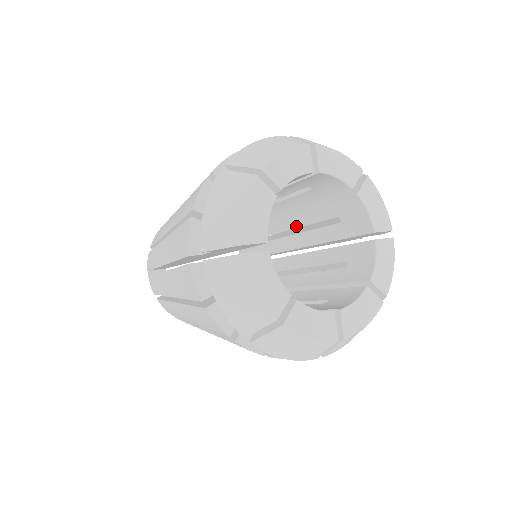
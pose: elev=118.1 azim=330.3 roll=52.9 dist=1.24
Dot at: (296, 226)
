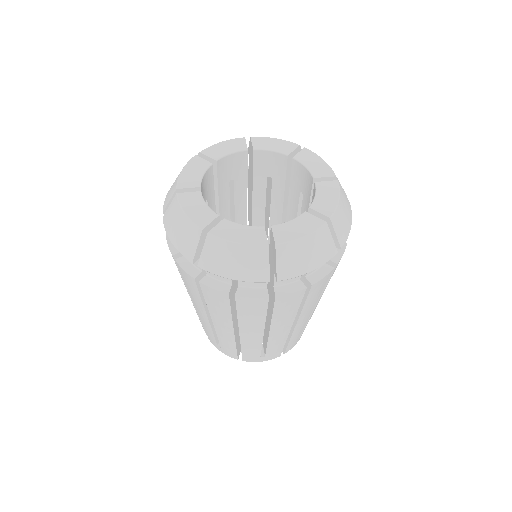
Dot at: occluded
